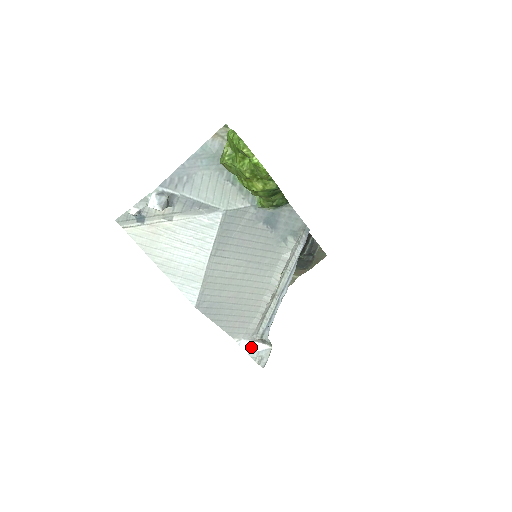
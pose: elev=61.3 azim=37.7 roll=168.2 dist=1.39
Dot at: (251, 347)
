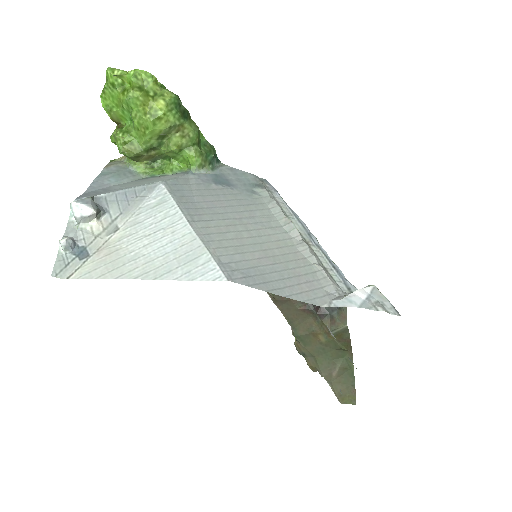
Dot at: (352, 300)
